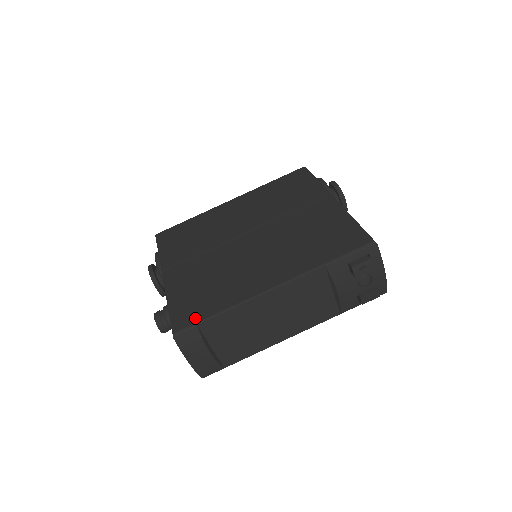
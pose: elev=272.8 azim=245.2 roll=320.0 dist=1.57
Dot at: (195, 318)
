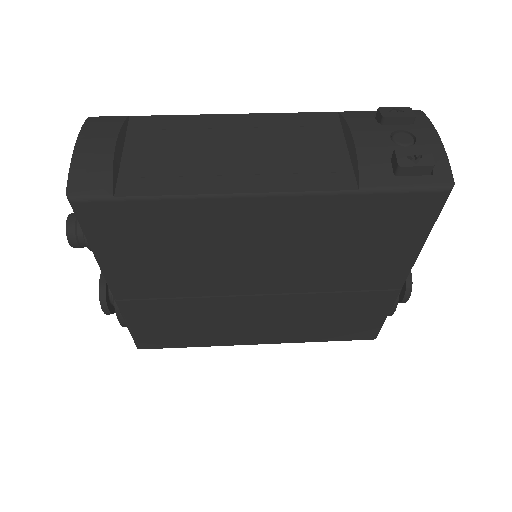
Dot at: occluded
